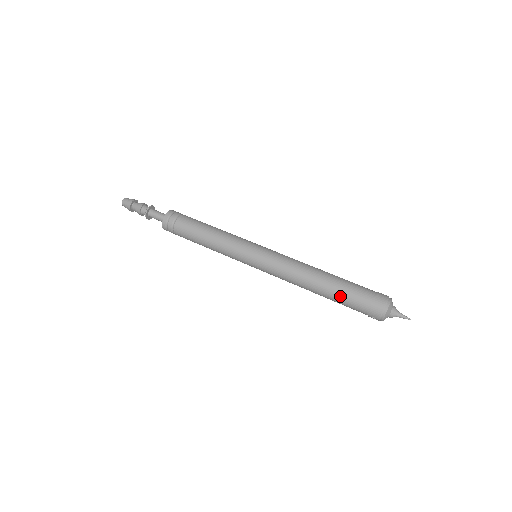
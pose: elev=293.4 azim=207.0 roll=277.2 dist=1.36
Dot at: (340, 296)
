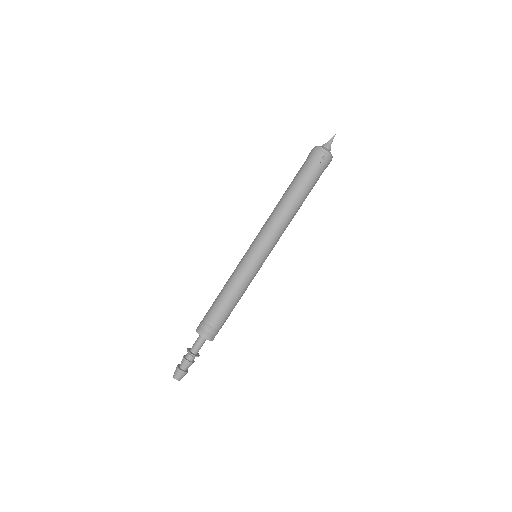
Dot at: (298, 181)
